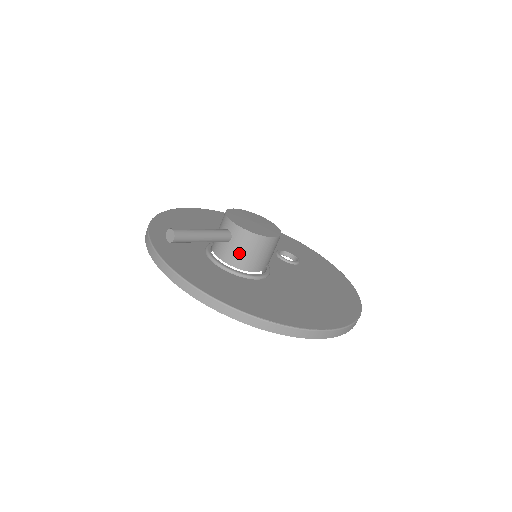
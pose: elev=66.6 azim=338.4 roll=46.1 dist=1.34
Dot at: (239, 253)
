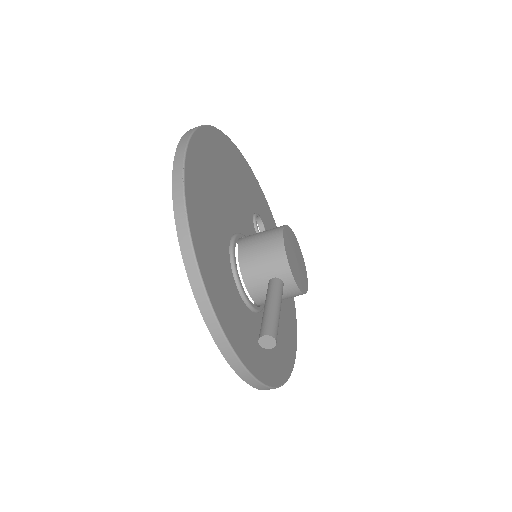
Dot at: occluded
